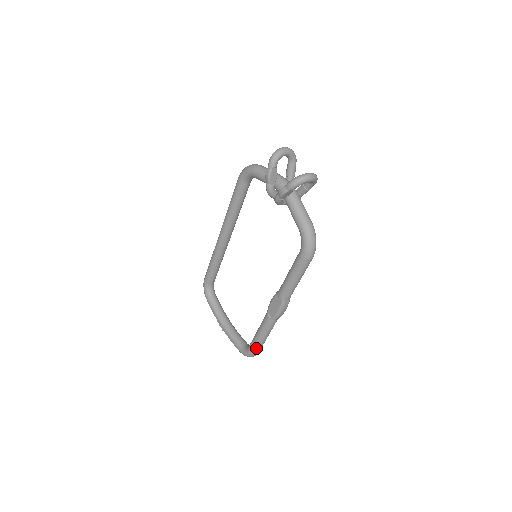
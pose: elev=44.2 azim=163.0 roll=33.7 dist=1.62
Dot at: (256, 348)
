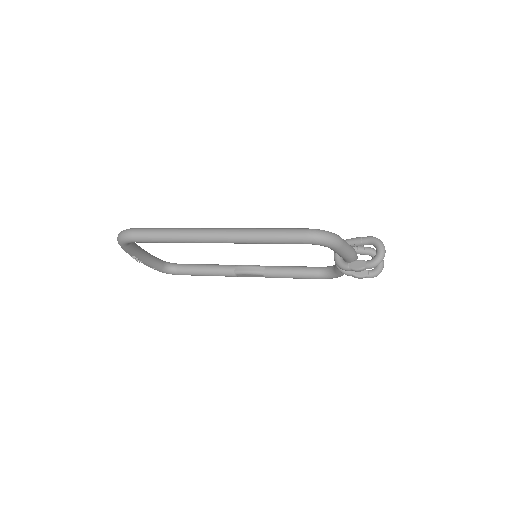
Dot at: occluded
